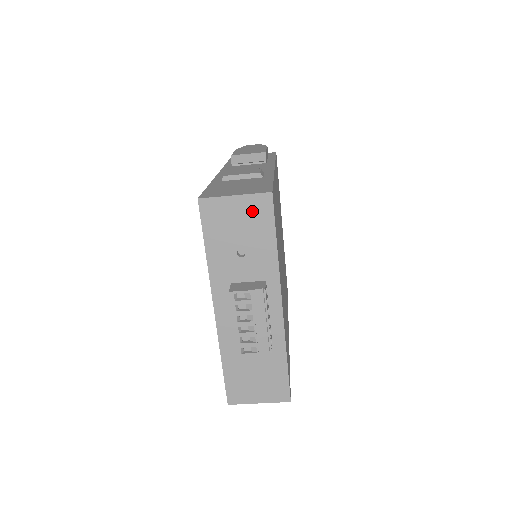
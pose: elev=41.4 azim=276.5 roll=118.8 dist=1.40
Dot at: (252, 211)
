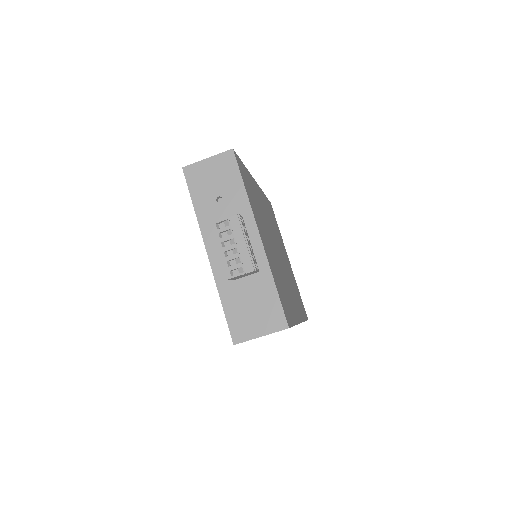
Dot at: (221, 166)
